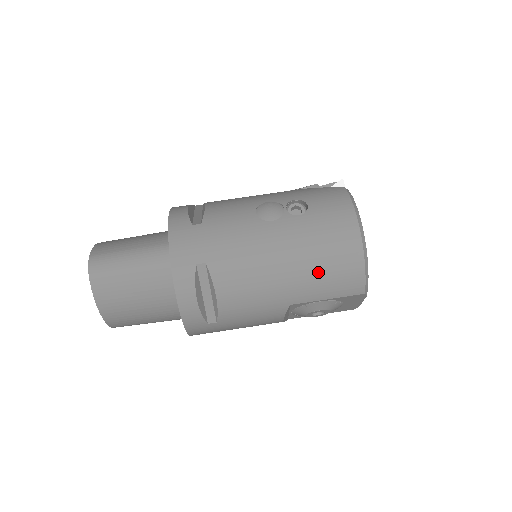
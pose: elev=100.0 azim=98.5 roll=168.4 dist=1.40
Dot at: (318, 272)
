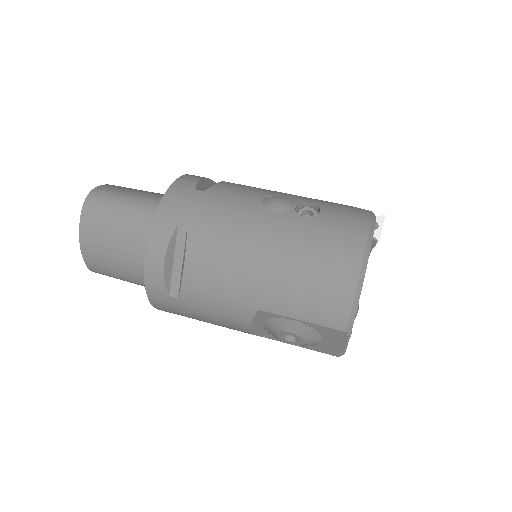
Dot at: (299, 282)
